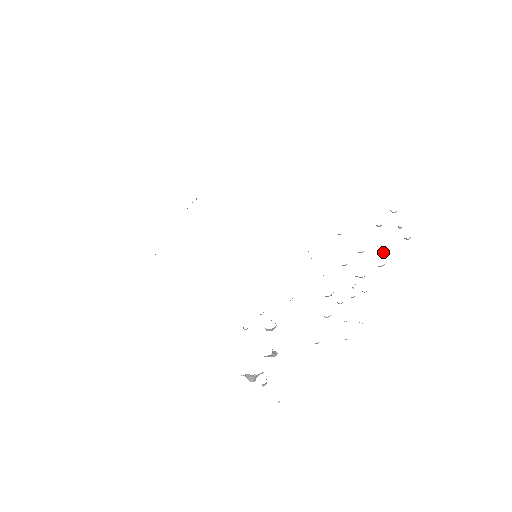
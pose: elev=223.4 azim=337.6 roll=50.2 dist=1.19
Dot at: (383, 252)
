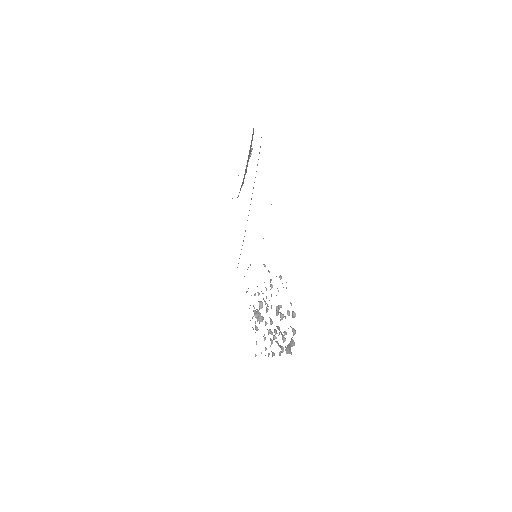
Dot at: (286, 334)
